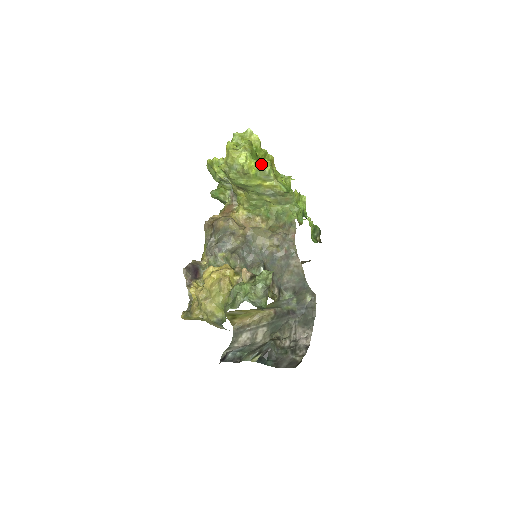
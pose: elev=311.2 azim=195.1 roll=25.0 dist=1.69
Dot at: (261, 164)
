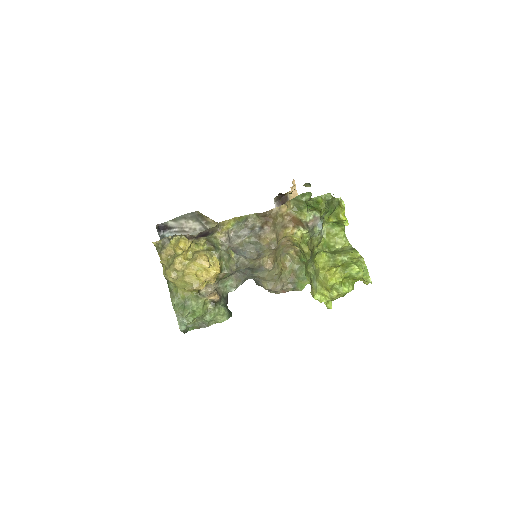
Dot at: (325, 304)
